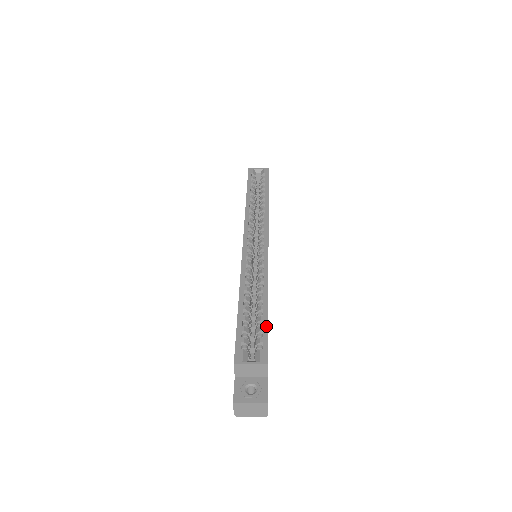
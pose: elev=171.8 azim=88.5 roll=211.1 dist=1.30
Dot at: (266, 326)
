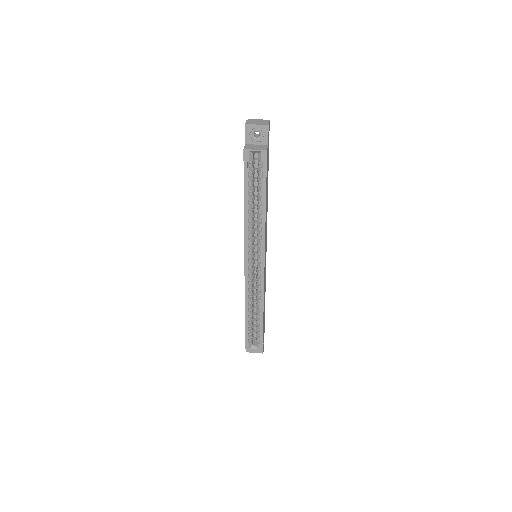
Dot at: (262, 332)
